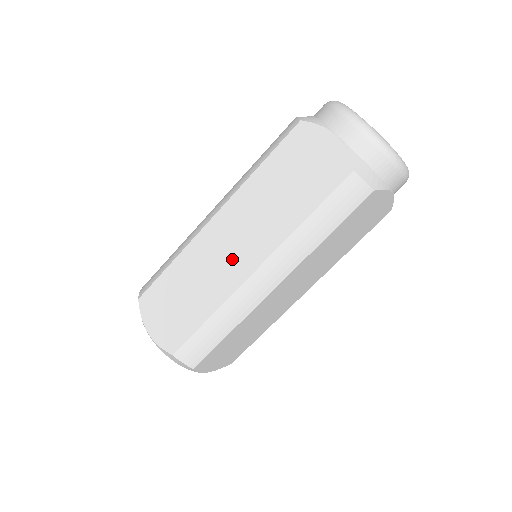
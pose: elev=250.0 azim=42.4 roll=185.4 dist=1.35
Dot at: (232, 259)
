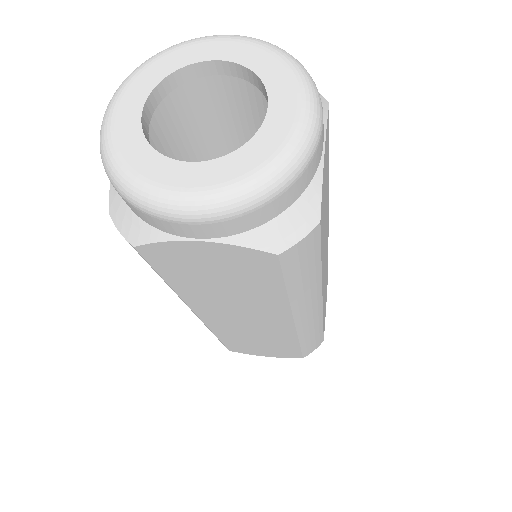
Dot at: occluded
